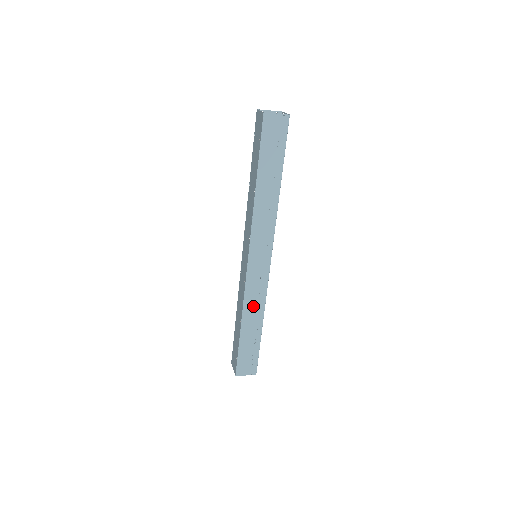
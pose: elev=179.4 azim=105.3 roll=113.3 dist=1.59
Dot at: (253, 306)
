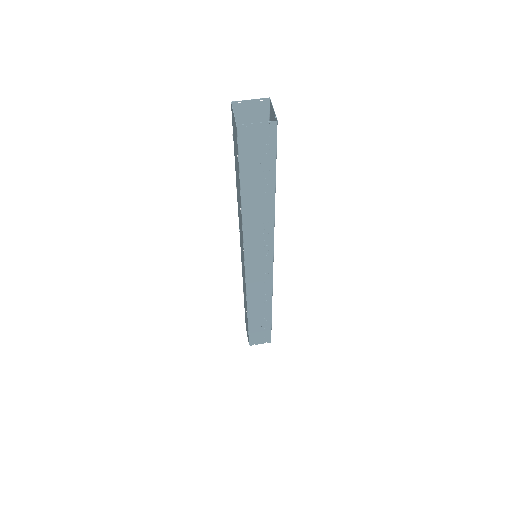
Dot at: (258, 300)
